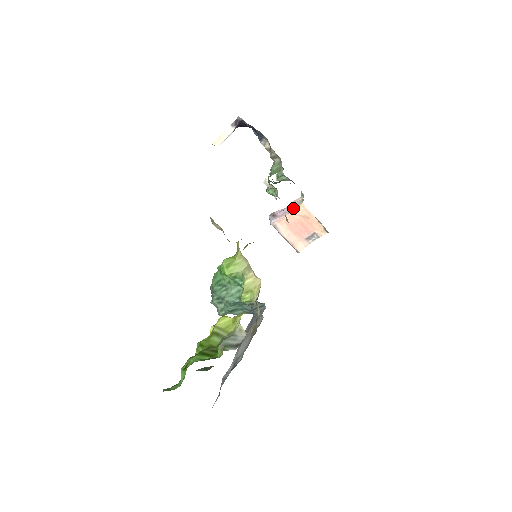
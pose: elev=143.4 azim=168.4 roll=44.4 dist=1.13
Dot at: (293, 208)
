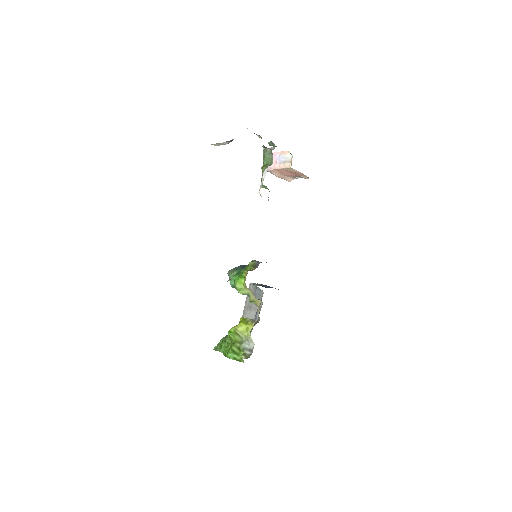
Dot at: (283, 164)
